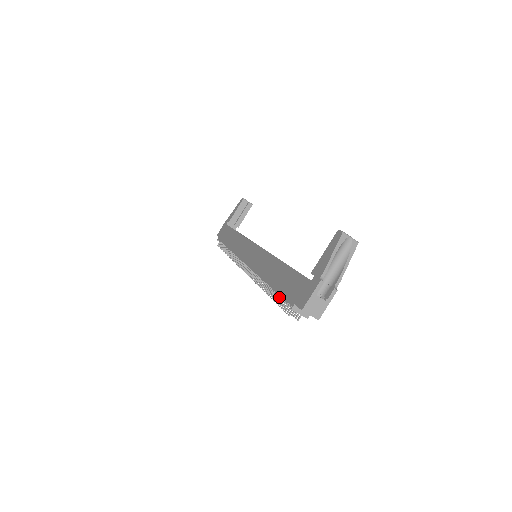
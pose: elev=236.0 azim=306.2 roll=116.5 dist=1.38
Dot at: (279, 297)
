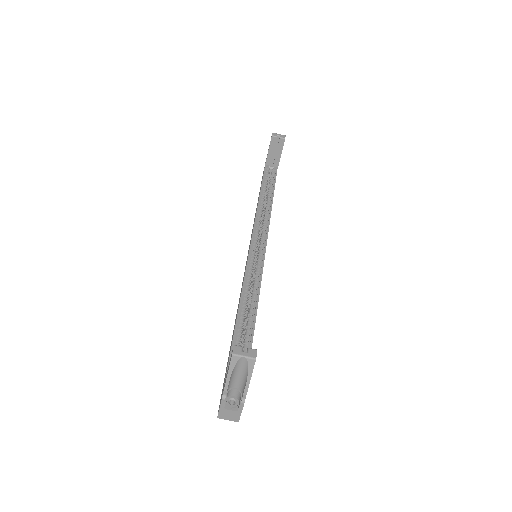
Dot at: occluded
